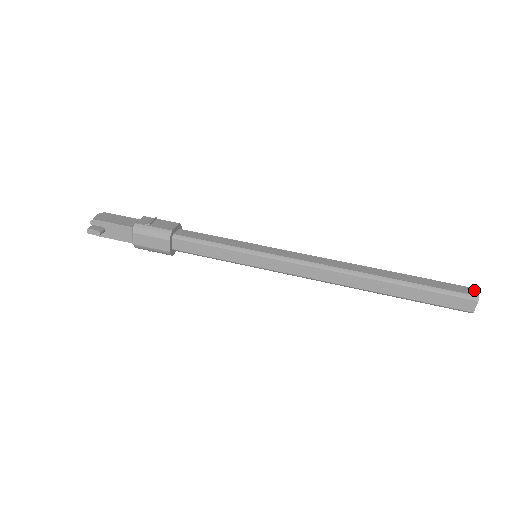
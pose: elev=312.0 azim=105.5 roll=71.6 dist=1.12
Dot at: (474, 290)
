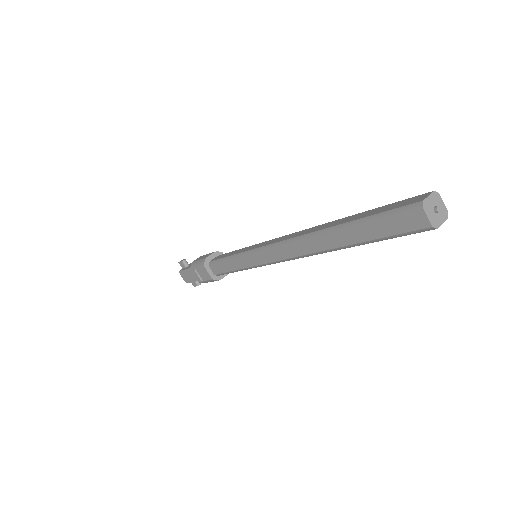
Dot at: (441, 206)
